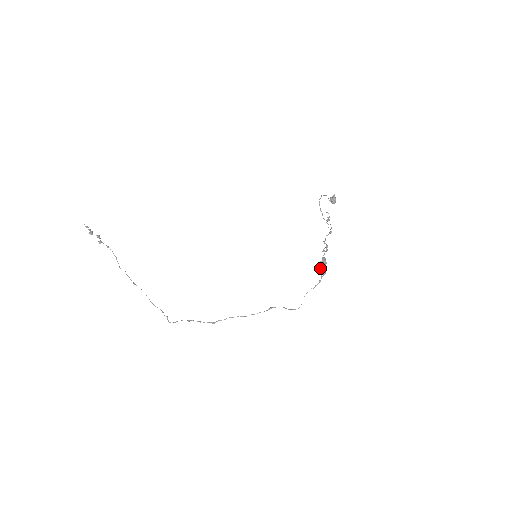
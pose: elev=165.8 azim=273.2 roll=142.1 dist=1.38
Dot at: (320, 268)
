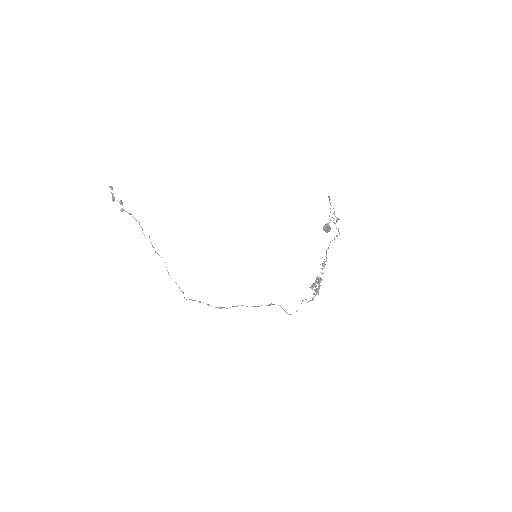
Dot at: (317, 281)
